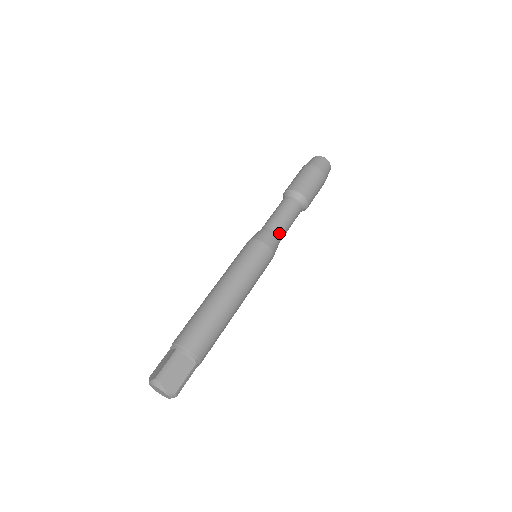
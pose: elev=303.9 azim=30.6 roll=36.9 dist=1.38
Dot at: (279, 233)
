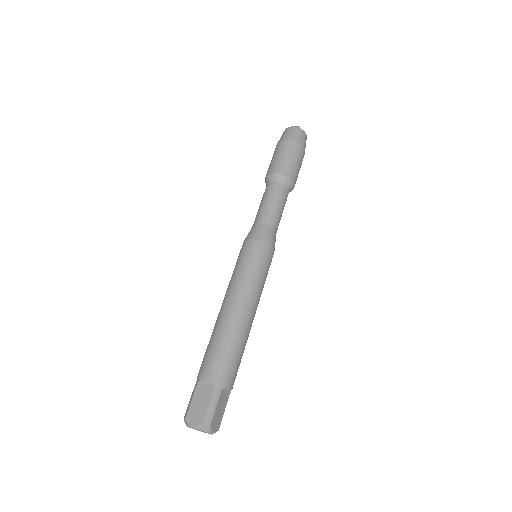
Dot at: (263, 221)
